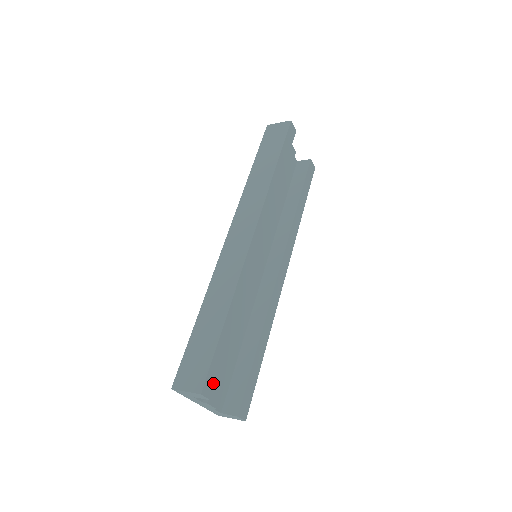
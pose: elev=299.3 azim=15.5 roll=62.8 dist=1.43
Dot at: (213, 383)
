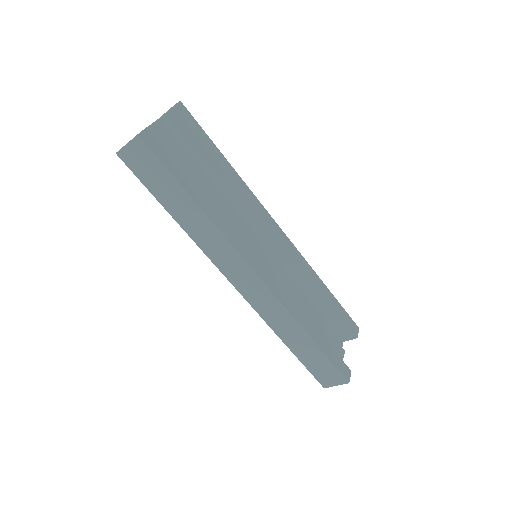
Dot at: (344, 366)
